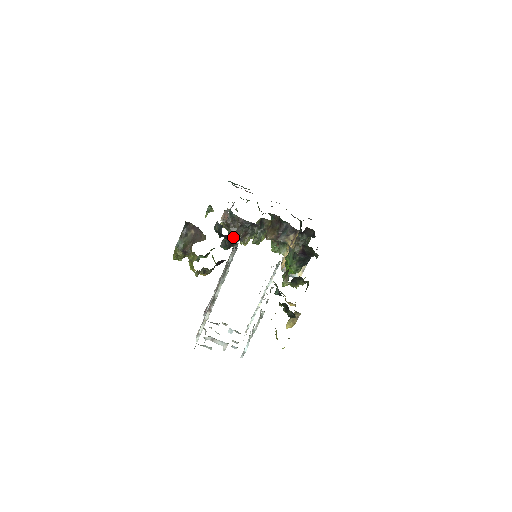
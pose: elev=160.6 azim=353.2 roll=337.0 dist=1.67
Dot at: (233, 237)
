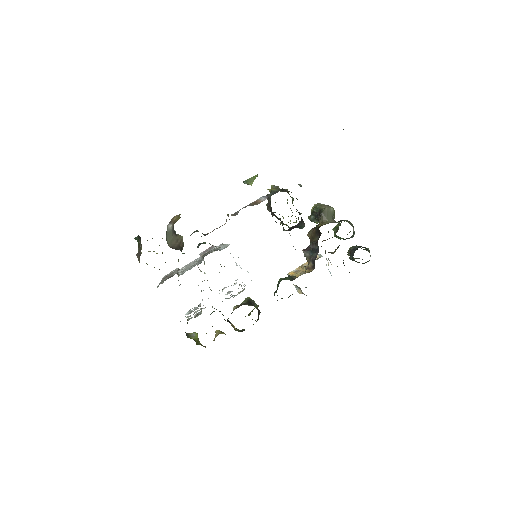
Dot at: occluded
